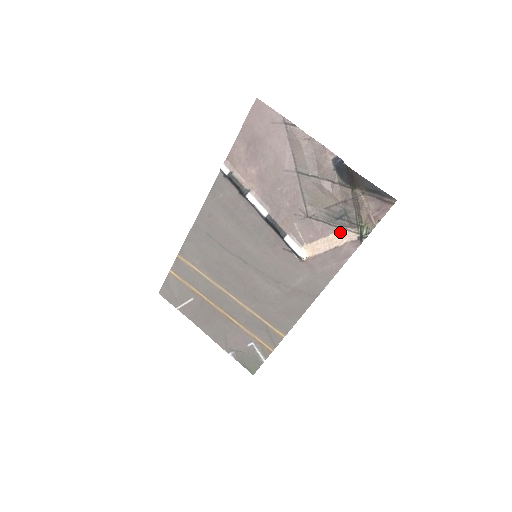
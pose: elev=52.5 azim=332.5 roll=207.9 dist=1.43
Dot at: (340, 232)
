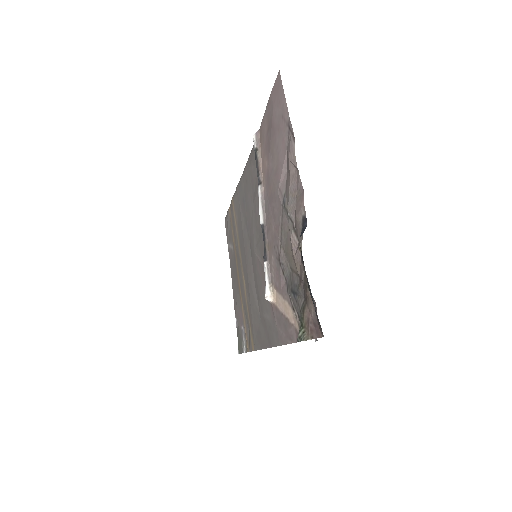
Dot at: (291, 308)
